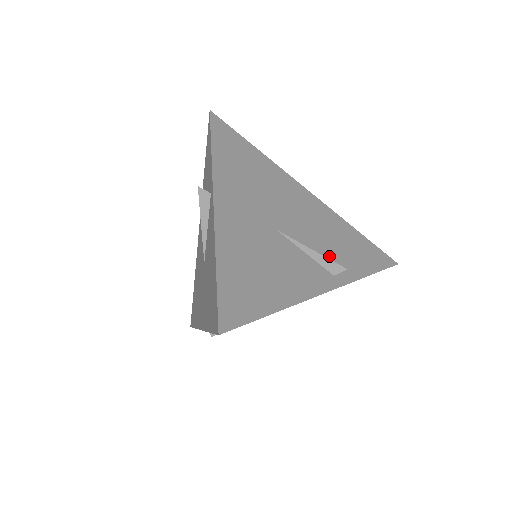
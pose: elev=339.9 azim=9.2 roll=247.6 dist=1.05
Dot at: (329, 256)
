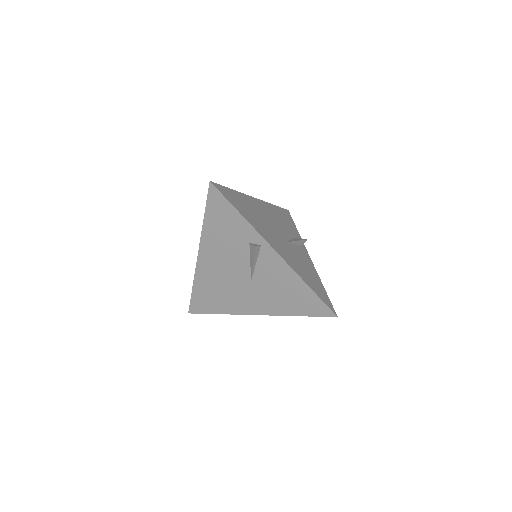
Dot at: (293, 236)
